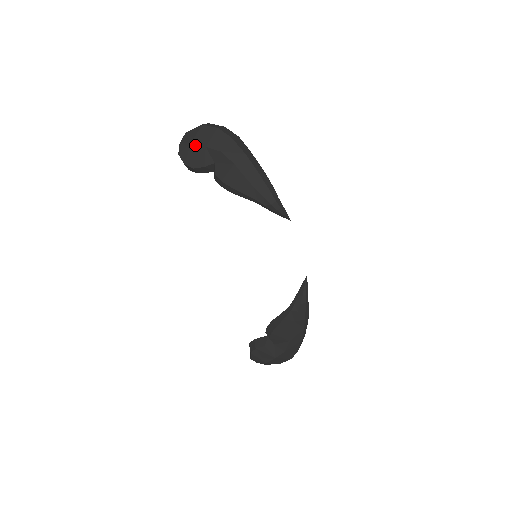
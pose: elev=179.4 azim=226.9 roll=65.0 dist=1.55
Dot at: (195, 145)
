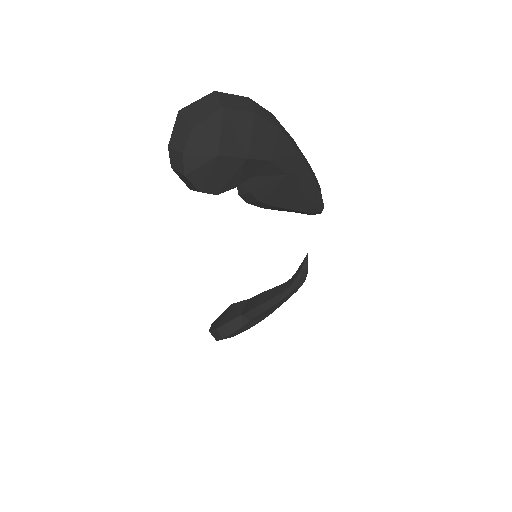
Dot at: (226, 158)
